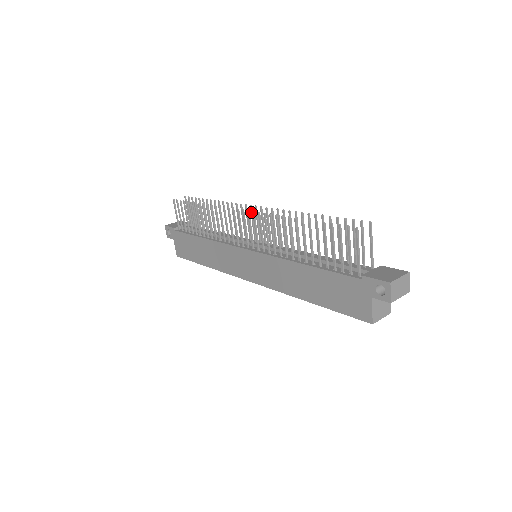
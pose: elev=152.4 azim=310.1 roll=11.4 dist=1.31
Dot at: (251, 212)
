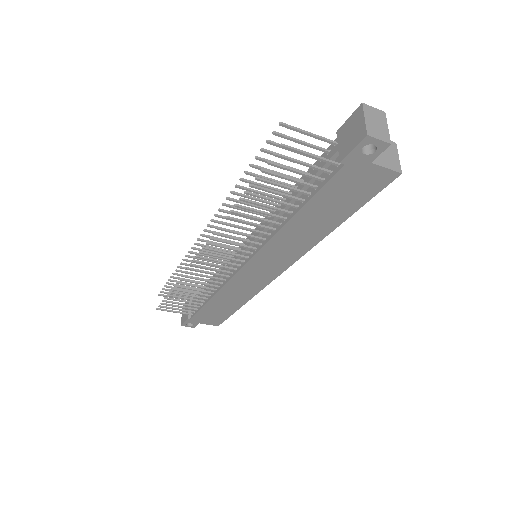
Dot at: occluded
